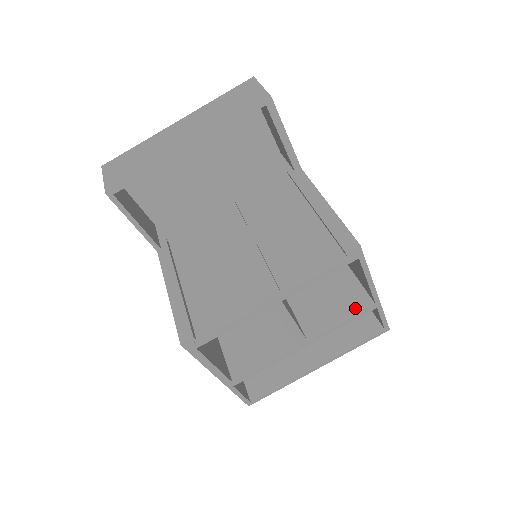
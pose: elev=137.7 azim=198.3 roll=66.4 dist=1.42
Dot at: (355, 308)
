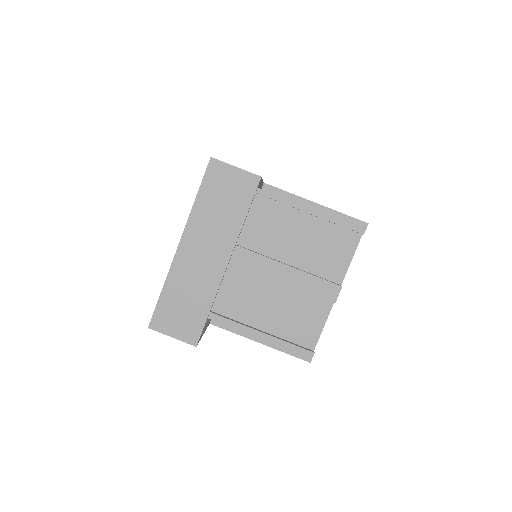
Dot at: occluded
